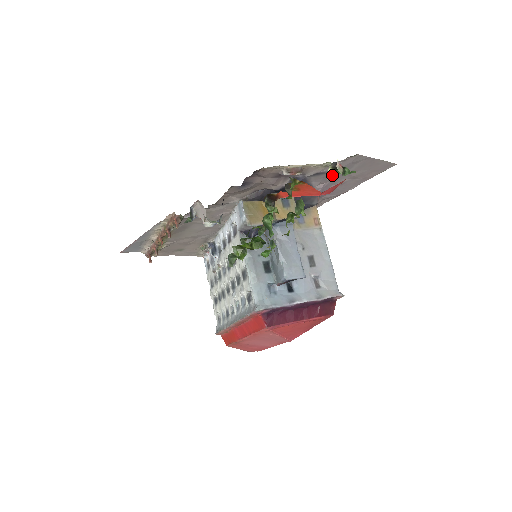
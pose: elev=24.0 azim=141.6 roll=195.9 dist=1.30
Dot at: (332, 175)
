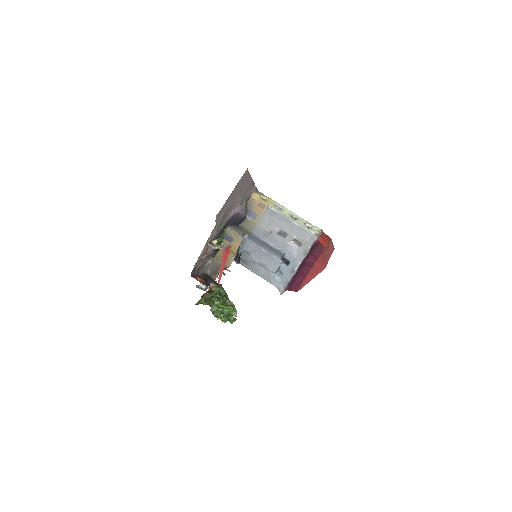
Dot at: (227, 213)
